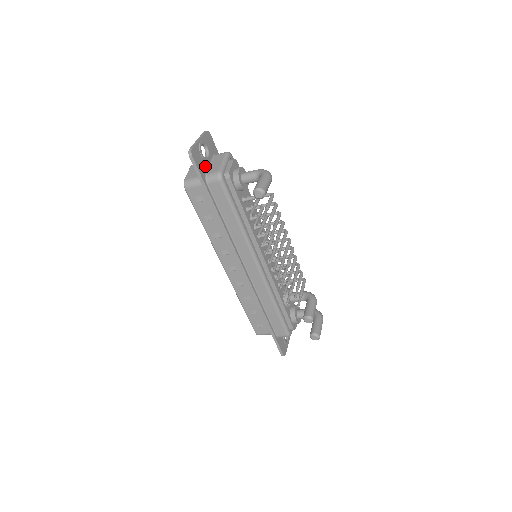
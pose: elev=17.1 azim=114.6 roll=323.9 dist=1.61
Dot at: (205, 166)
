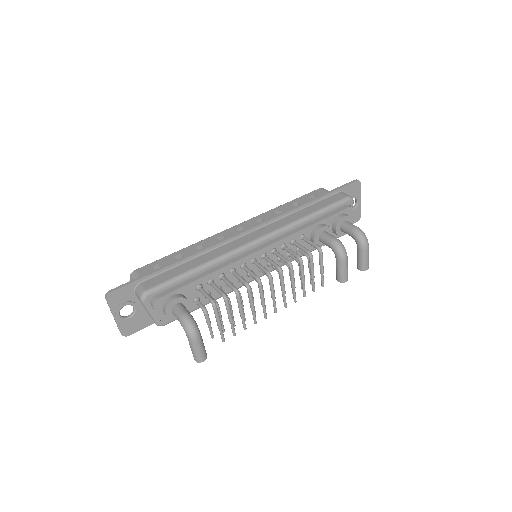
Dot at: (142, 315)
